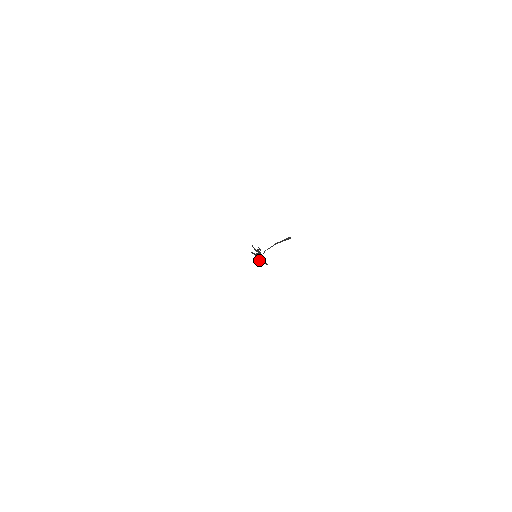
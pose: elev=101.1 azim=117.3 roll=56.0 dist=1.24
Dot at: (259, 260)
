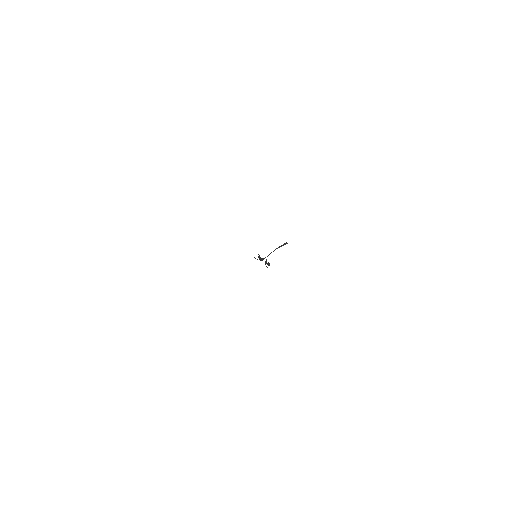
Dot at: (259, 259)
